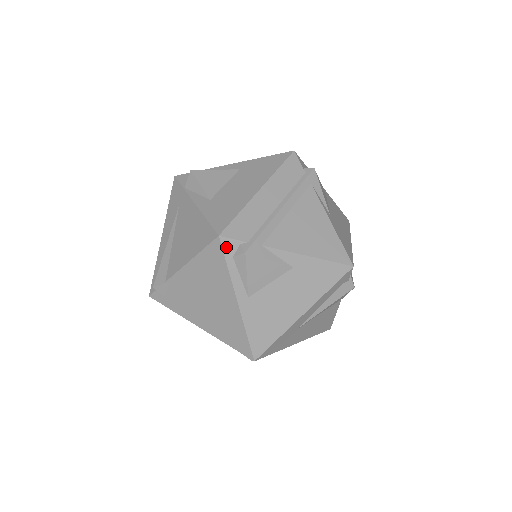
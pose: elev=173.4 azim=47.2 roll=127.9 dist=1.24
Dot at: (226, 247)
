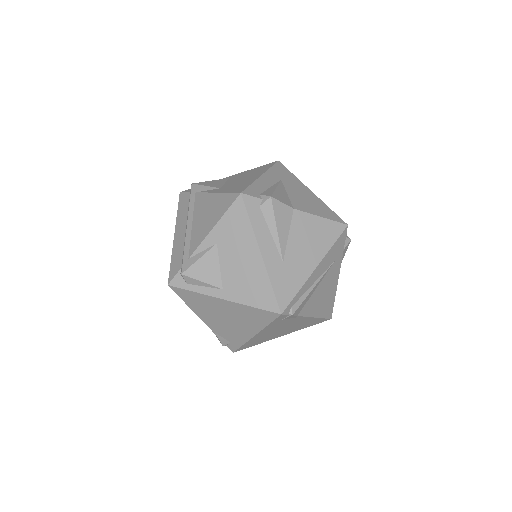
Dot at: (178, 284)
